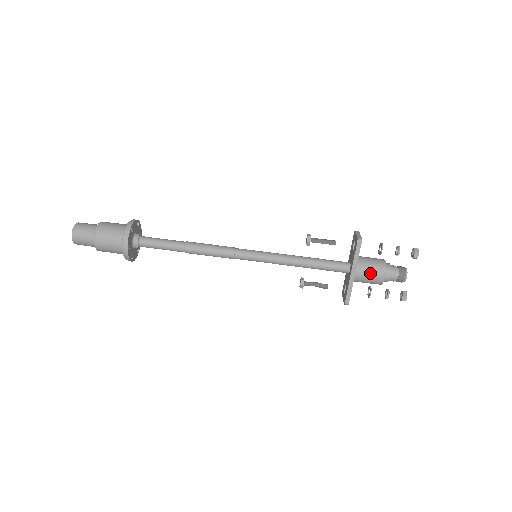
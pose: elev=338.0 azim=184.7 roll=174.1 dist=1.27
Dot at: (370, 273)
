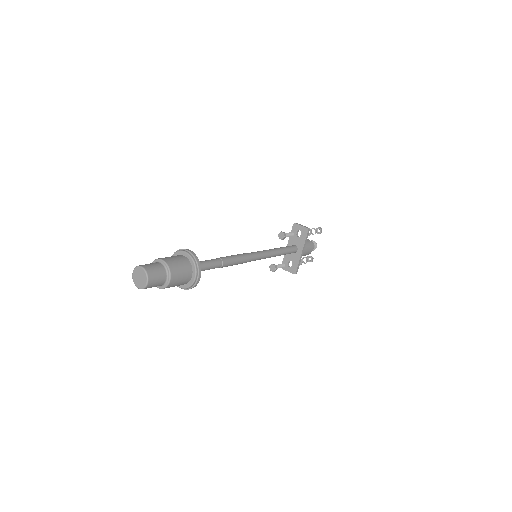
Dot at: (308, 249)
